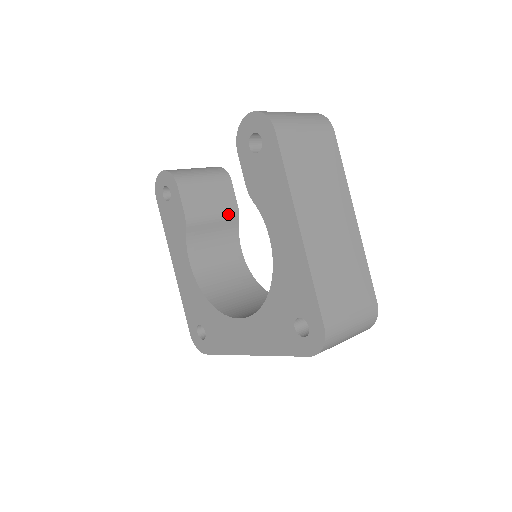
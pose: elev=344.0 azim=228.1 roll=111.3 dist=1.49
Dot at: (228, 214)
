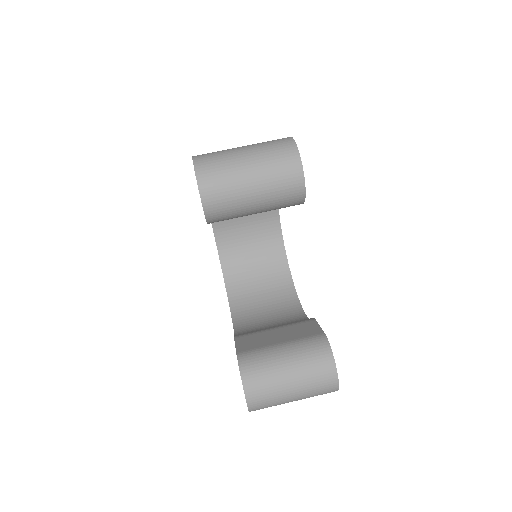
Dot at: occluded
